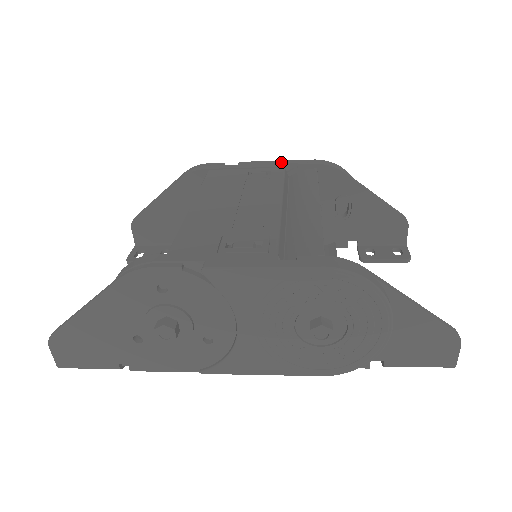
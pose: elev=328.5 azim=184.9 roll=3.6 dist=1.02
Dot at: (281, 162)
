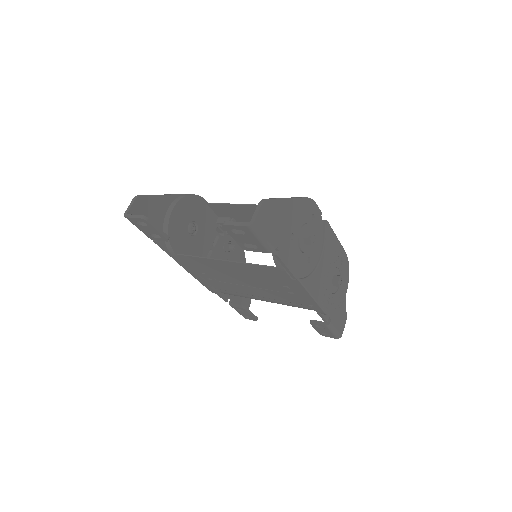
Dot at: occluded
